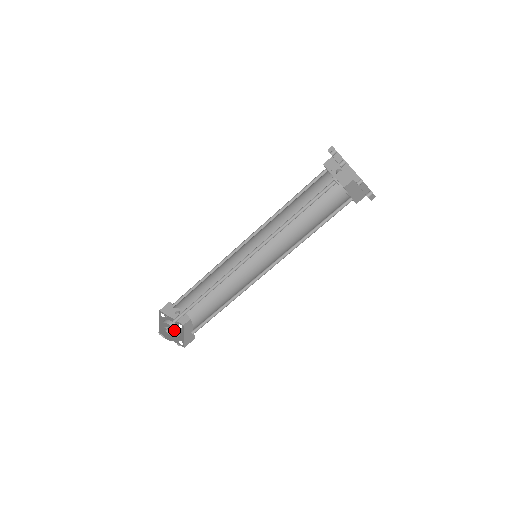
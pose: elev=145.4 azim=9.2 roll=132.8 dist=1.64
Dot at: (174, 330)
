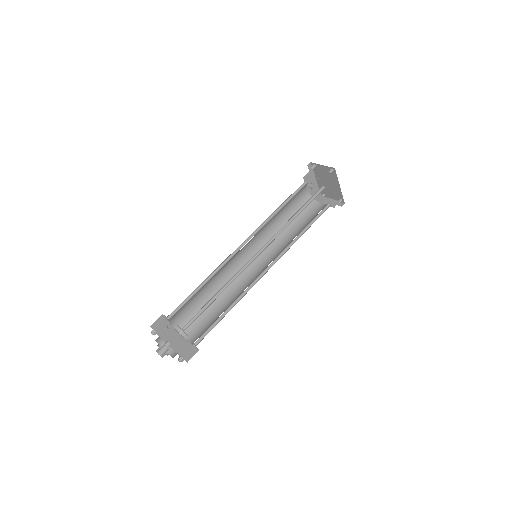
Dot at: occluded
